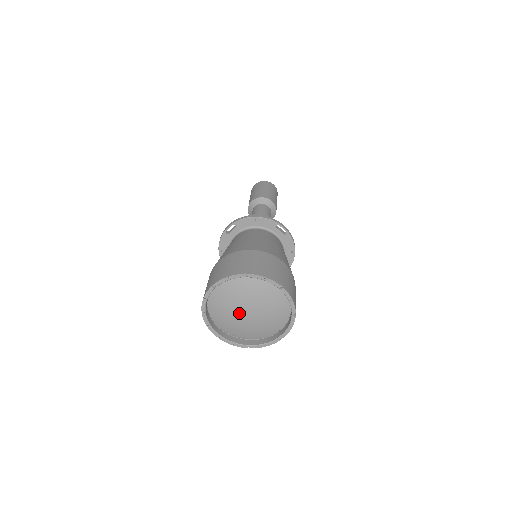
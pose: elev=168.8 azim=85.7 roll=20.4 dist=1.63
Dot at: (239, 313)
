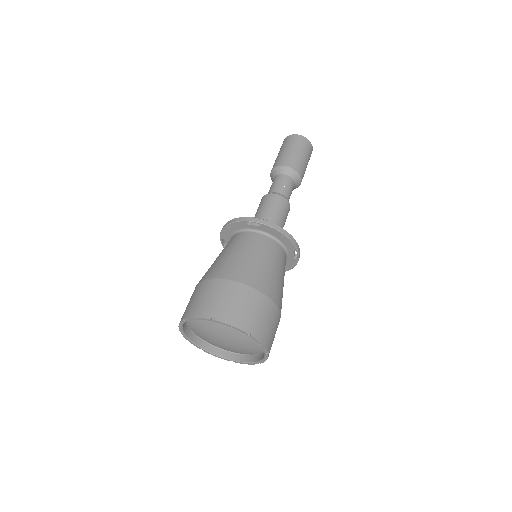
Dot at: (220, 343)
